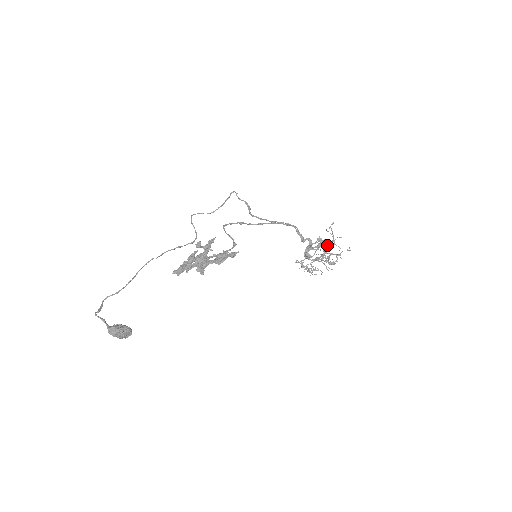
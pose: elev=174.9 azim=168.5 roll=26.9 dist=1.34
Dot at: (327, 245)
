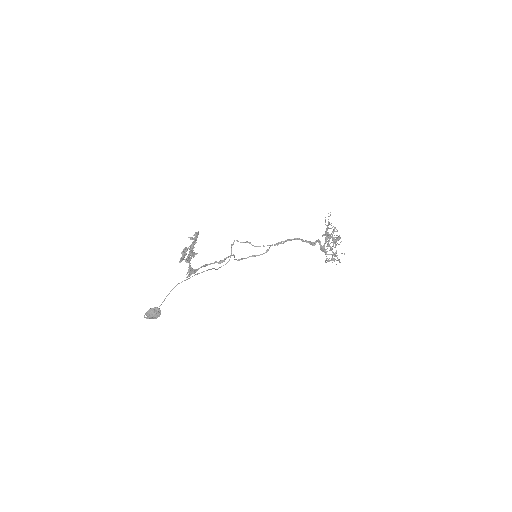
Dot at: (325, 231)
